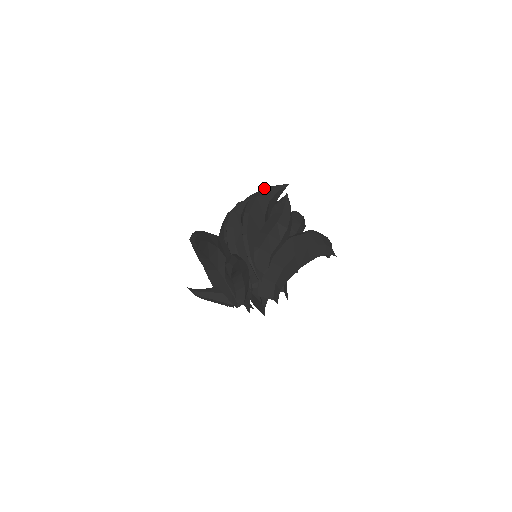
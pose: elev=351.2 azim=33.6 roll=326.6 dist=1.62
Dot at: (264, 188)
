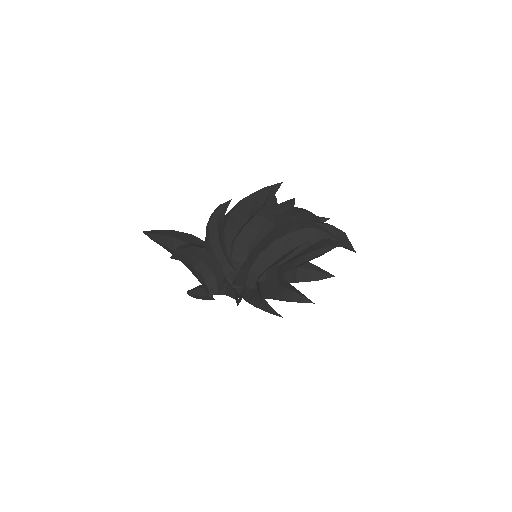
Dot at: occluded
